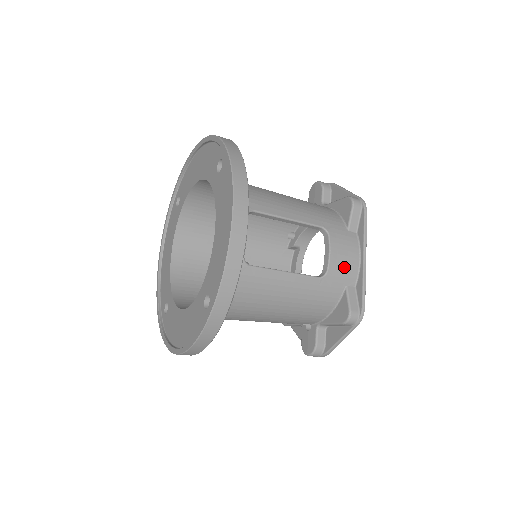
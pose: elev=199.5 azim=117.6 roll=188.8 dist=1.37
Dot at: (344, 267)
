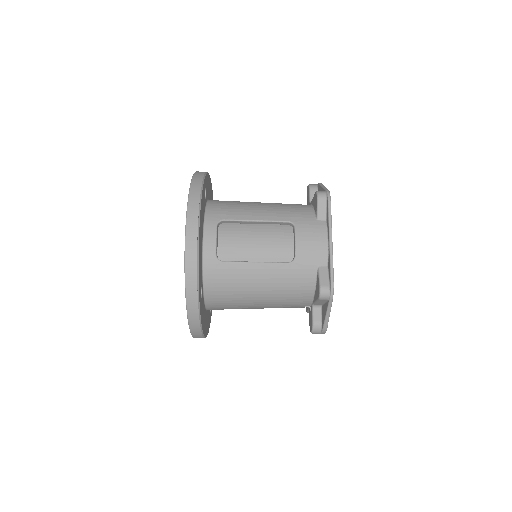
Dot at: (312, 251)
